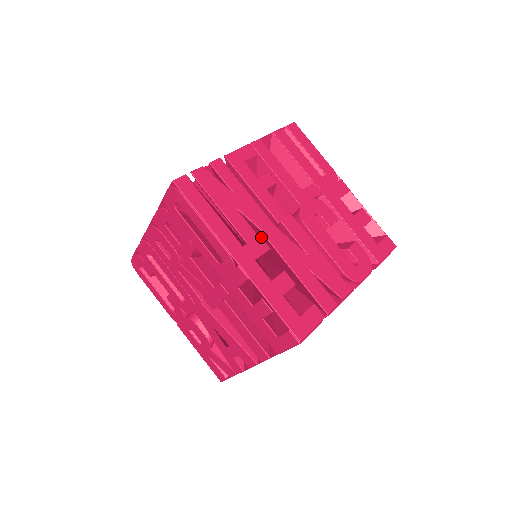
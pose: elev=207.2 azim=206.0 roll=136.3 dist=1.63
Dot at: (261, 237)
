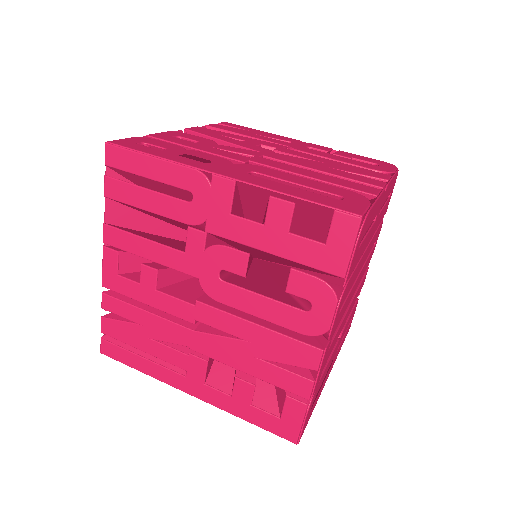
Dot at: (191, 355)
